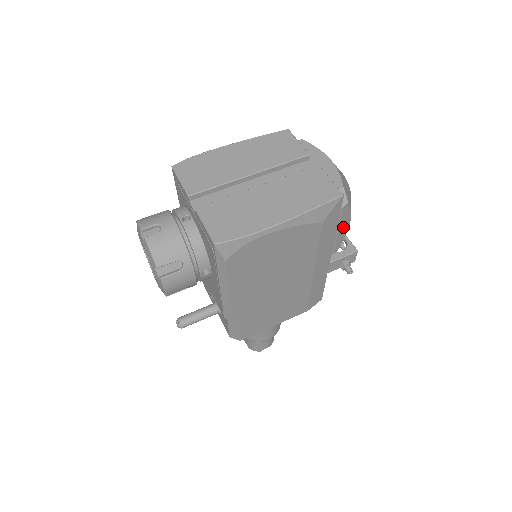
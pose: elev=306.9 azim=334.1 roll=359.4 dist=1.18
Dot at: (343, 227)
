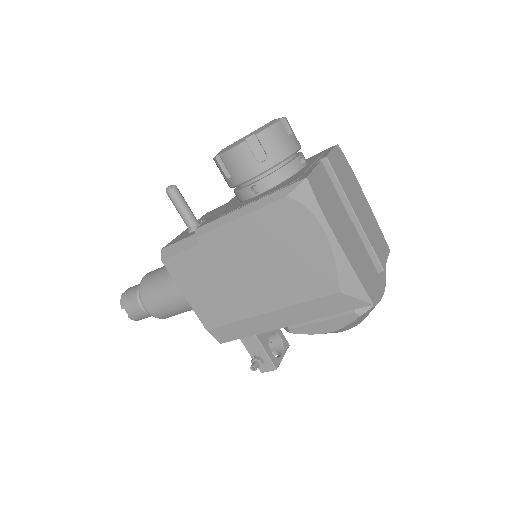
Dot at: (326, 325)
